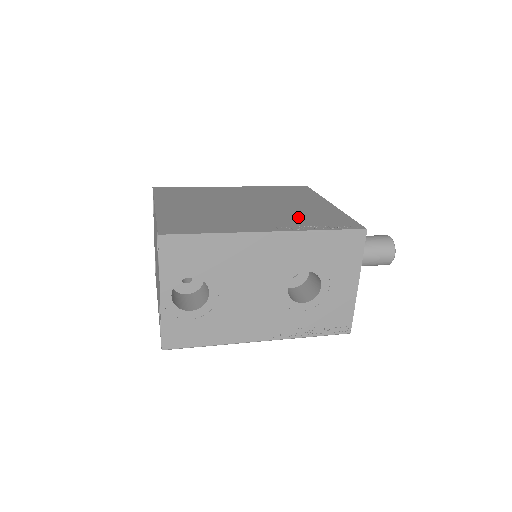
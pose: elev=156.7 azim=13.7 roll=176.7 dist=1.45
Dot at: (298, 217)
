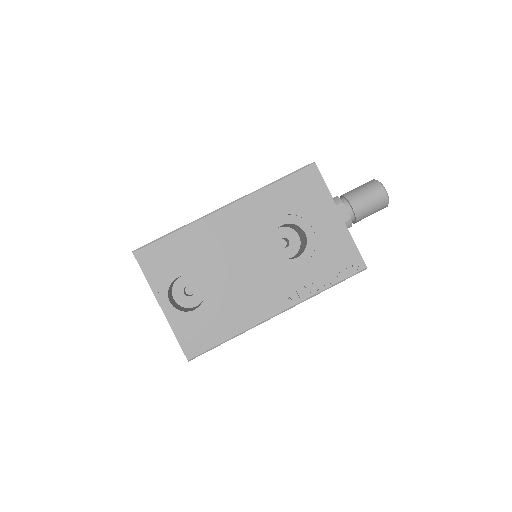
Dot at: occluded
